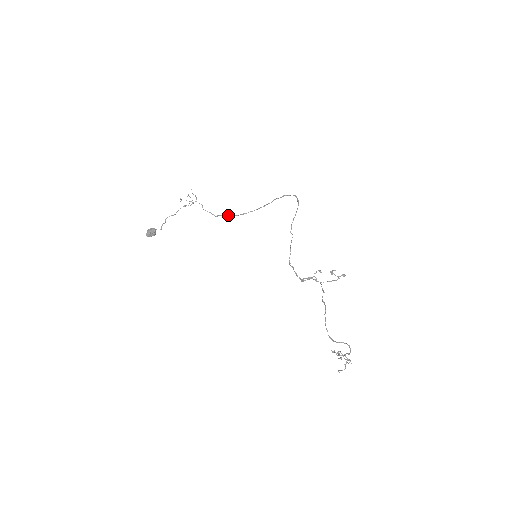
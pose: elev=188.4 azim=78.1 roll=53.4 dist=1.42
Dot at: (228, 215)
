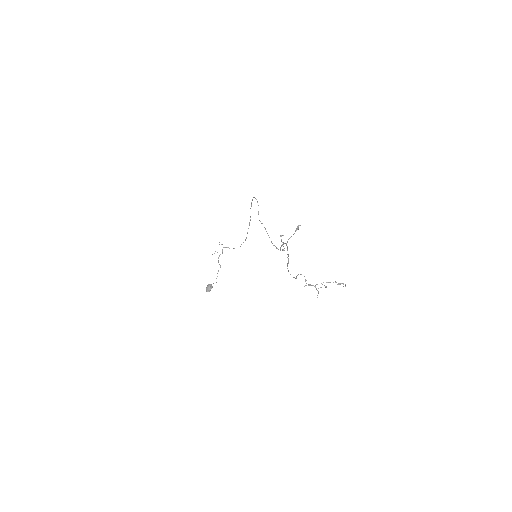
Dot at: occluded
